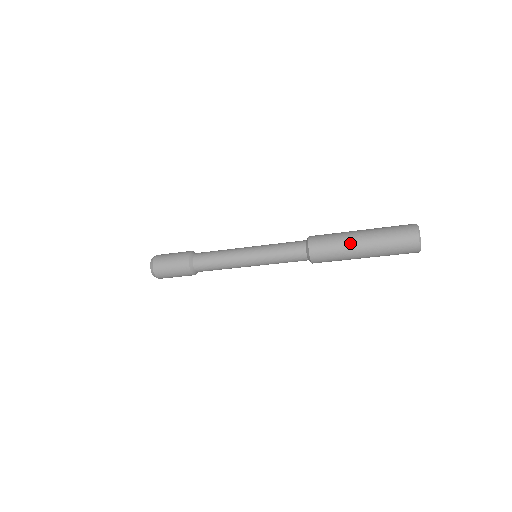
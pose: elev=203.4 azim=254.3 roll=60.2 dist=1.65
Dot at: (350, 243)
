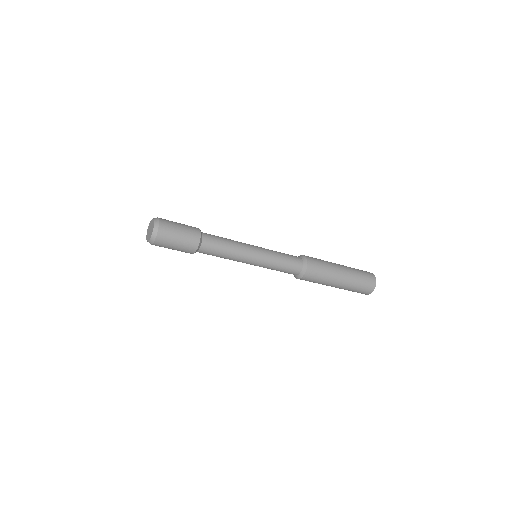
Dot at: (336, 269)
